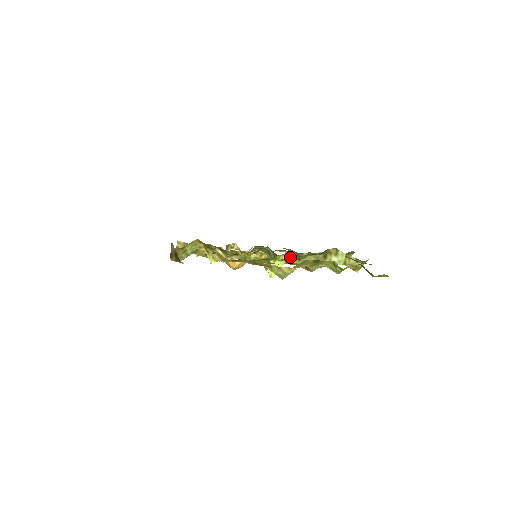
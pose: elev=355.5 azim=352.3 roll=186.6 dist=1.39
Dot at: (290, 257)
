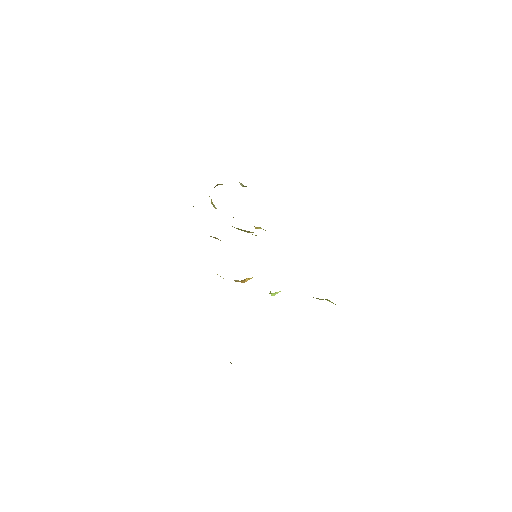
Dot at: occluded
